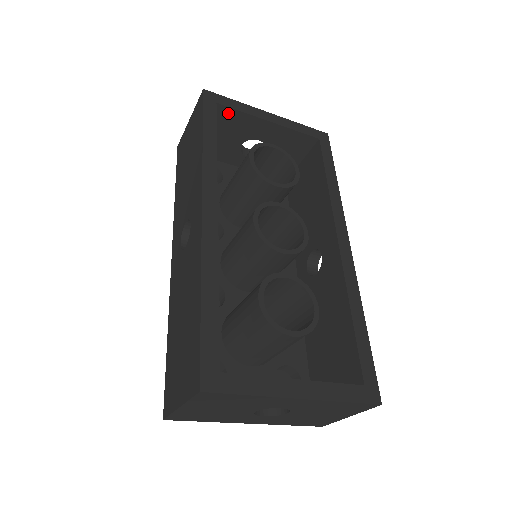
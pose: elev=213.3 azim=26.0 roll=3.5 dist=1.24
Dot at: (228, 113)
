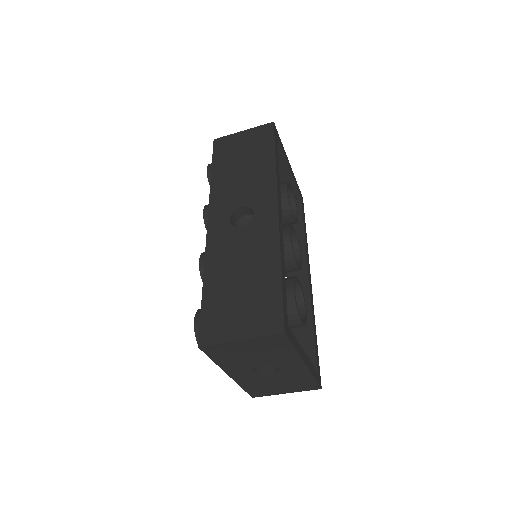
Dot at: occluded
